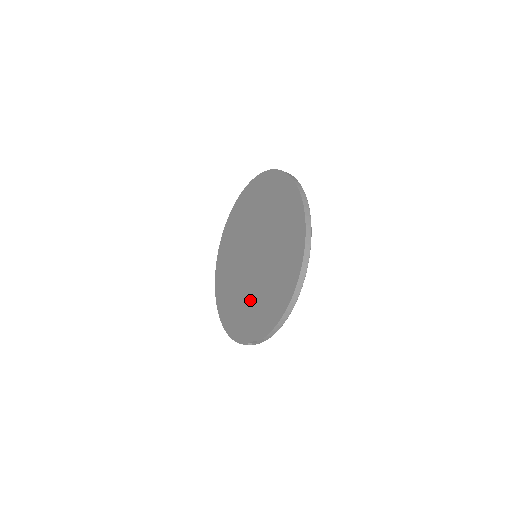
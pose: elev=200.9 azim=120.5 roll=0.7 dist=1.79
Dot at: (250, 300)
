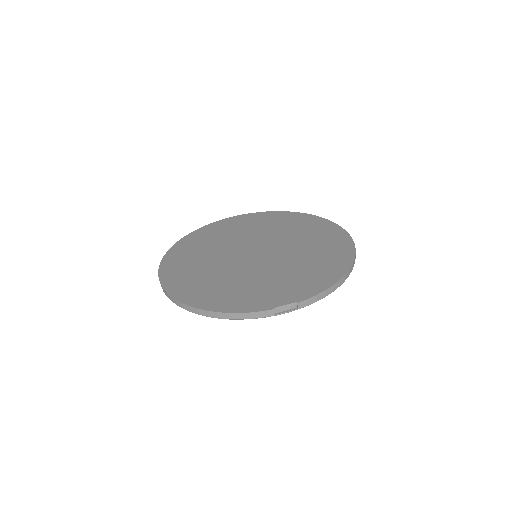
Dot at: (264, 278)
